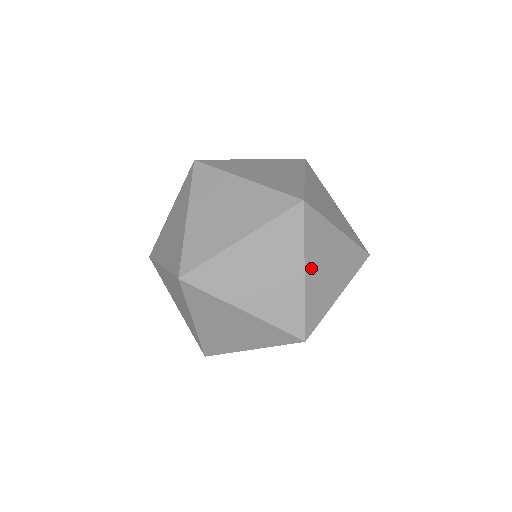
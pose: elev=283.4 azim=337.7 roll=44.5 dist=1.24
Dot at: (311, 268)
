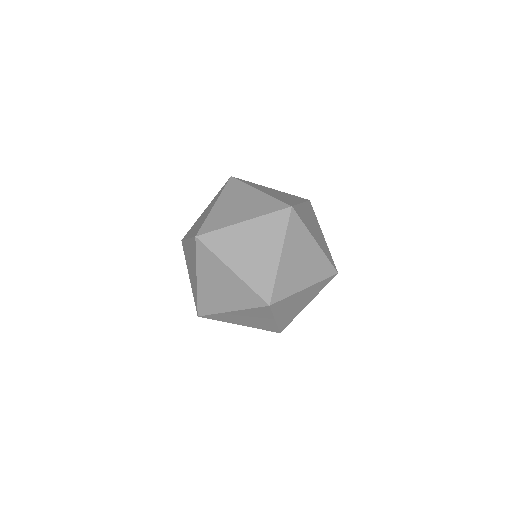
Dot at: occluded
